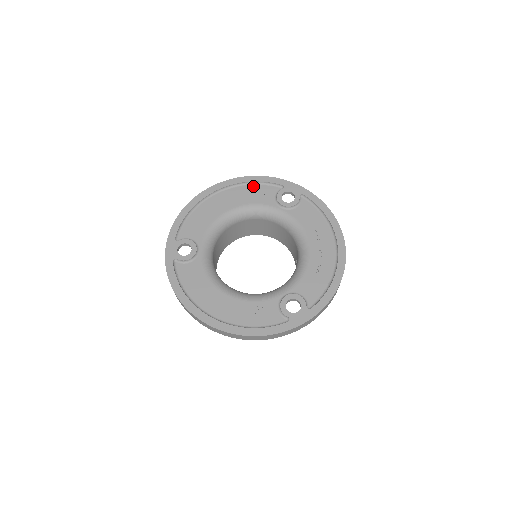
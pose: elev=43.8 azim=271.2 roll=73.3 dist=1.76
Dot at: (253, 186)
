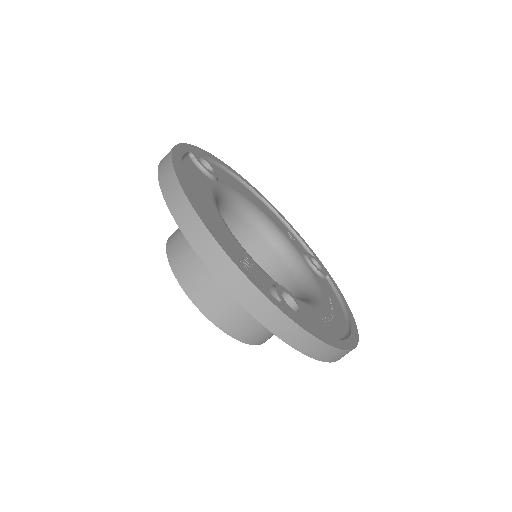
Dot at: (288, 229)
